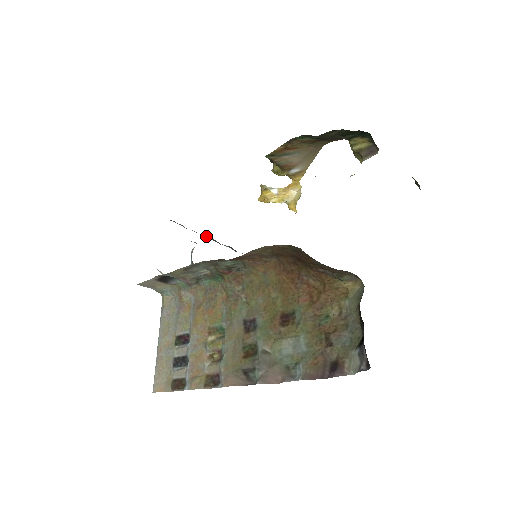
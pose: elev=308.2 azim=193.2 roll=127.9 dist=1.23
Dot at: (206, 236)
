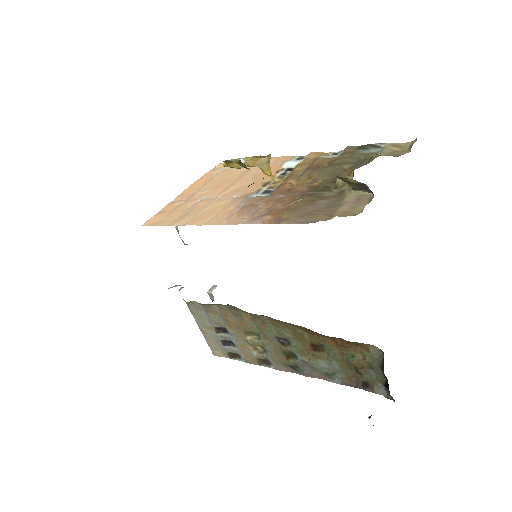
Dot at: occluded
